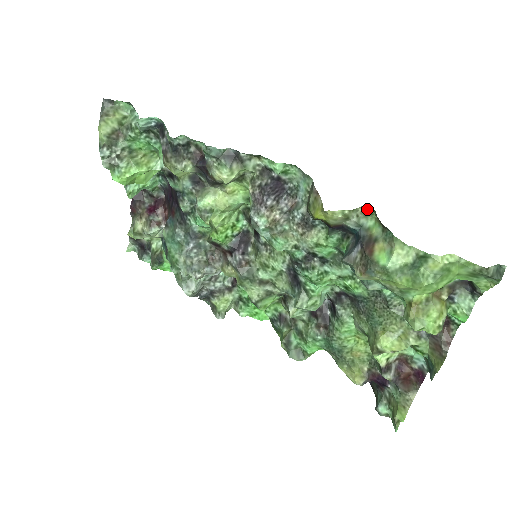
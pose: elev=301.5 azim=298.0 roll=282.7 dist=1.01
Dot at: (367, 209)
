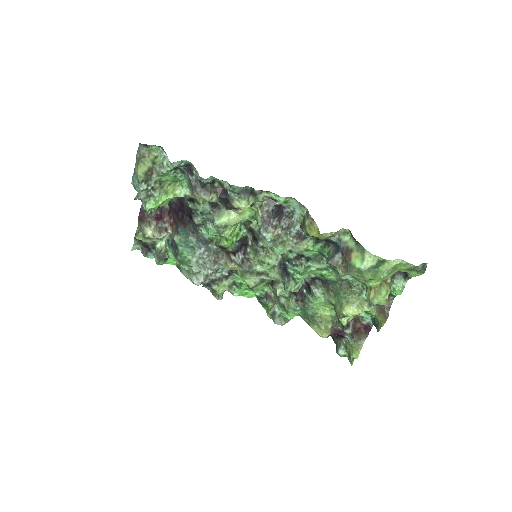
Dot at: (345, 230)
